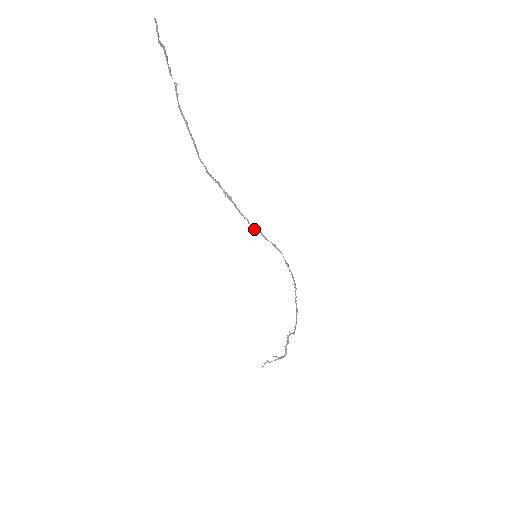
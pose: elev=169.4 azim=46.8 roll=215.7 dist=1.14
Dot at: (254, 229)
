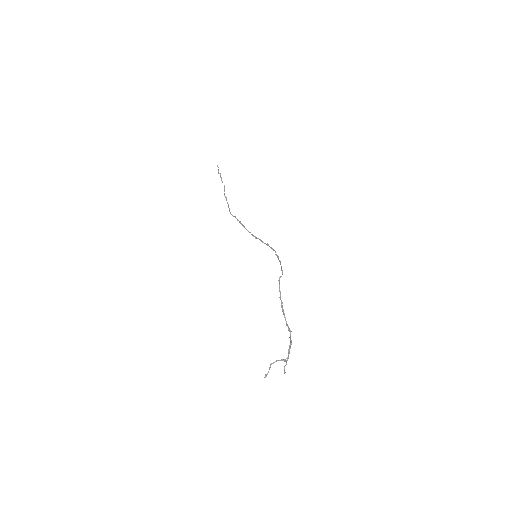
Dot at: (255, 238)
